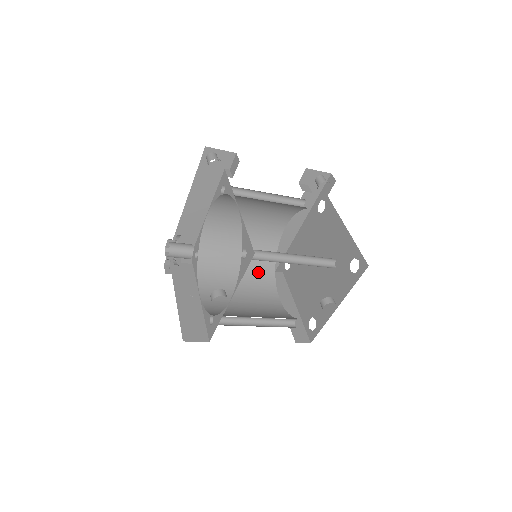
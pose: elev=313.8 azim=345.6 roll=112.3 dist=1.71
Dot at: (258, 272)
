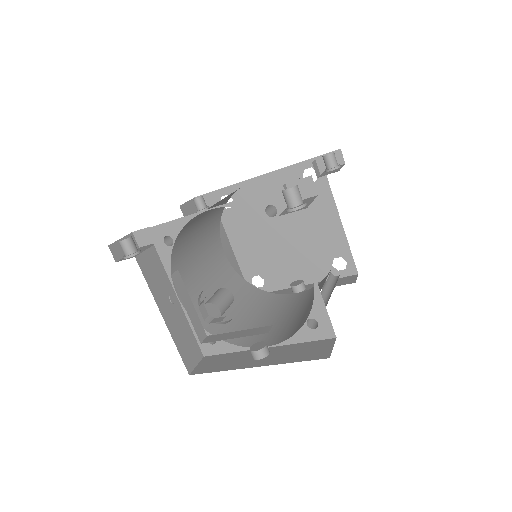
Dot at: (211, 228)
